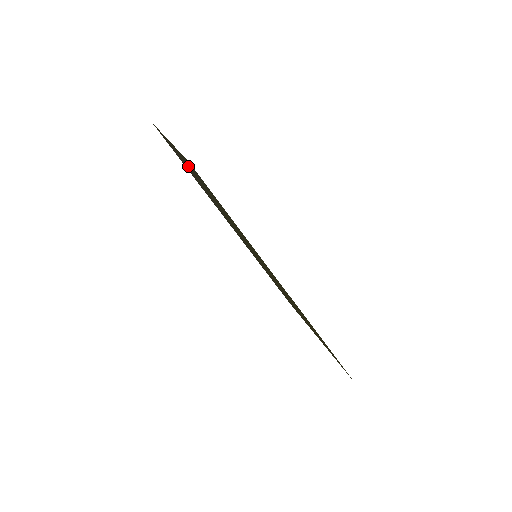
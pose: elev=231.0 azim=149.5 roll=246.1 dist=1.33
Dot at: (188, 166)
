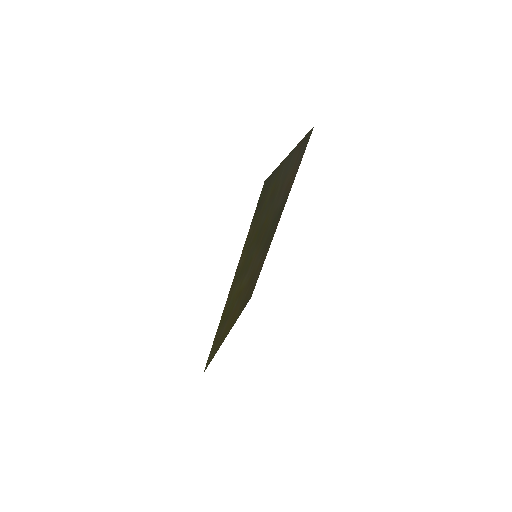
Dot at: (282, 175)
